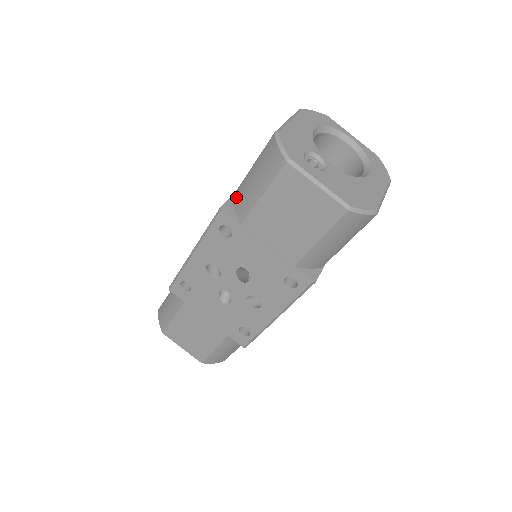
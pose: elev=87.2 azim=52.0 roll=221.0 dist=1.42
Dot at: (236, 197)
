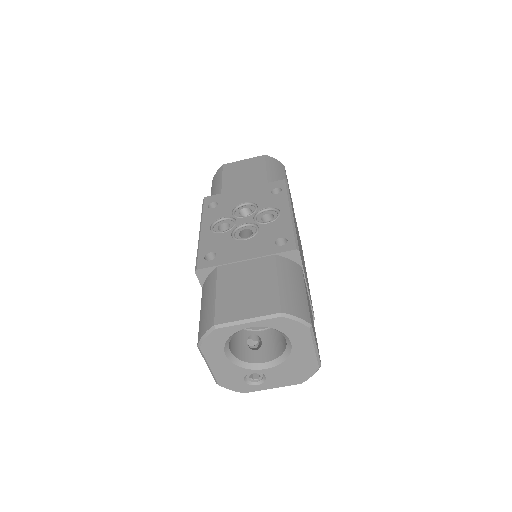
Dot at: occluded
